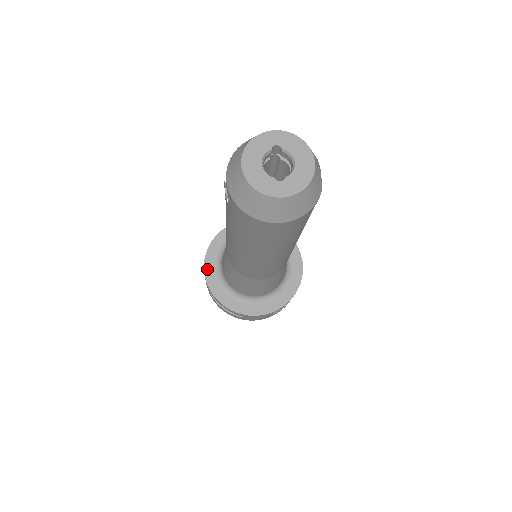
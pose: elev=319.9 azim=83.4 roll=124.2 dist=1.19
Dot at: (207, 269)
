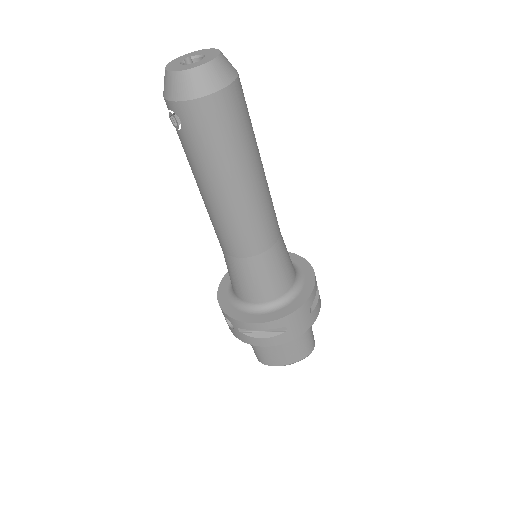
Dot at: (226, 310)
